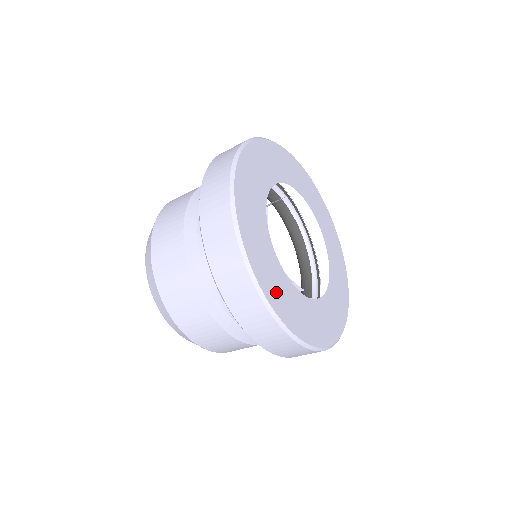
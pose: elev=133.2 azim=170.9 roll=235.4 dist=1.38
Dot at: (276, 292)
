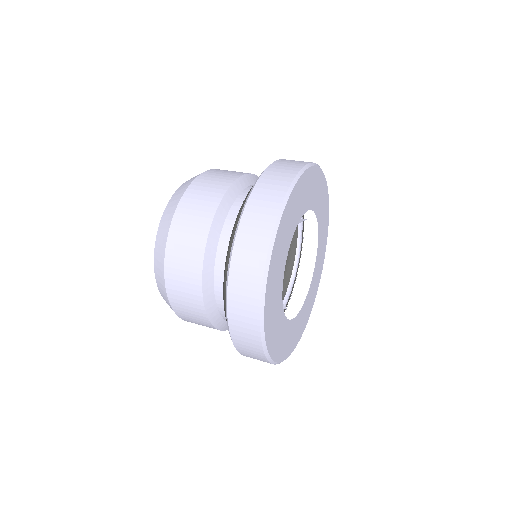
Dot at: (286, 225)
